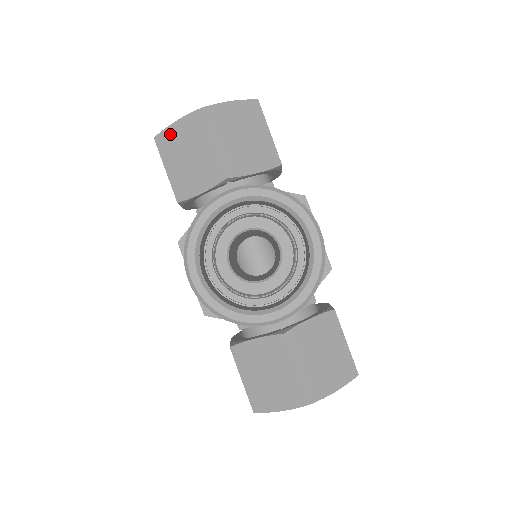
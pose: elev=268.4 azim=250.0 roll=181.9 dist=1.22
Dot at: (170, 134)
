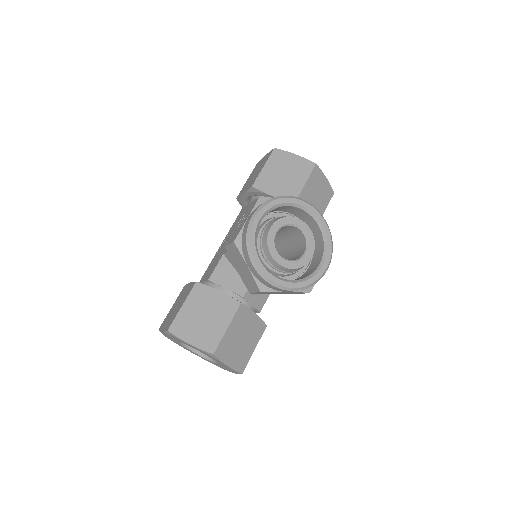
Dot at: (286, 156)
